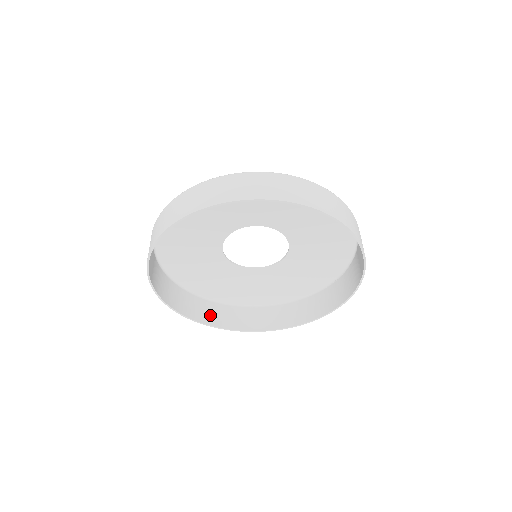
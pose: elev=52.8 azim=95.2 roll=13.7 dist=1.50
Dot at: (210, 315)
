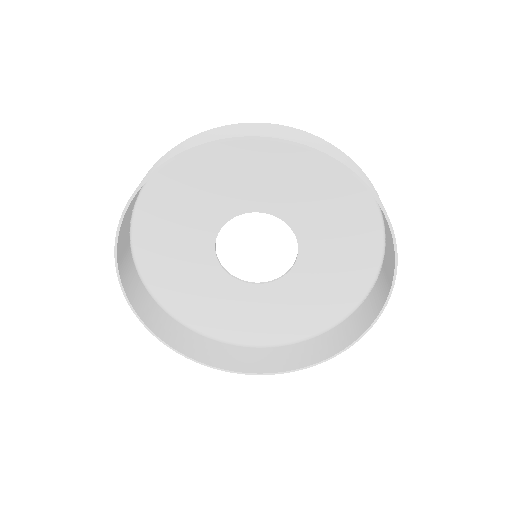
Dot at: (216, 356)
